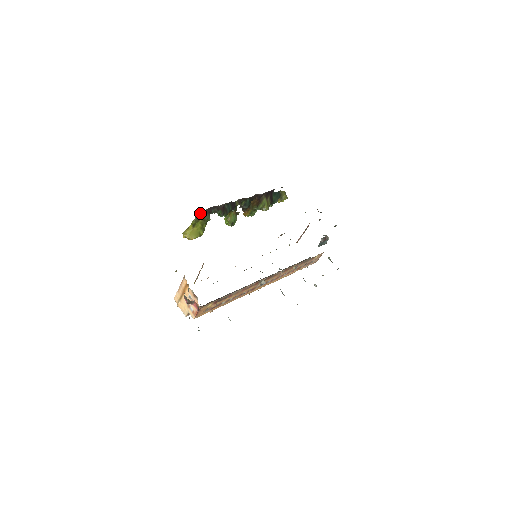
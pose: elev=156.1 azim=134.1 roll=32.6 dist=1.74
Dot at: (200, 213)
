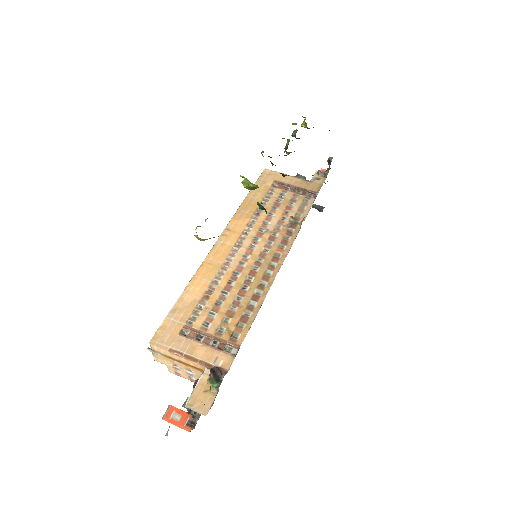
Dot at: occluded
